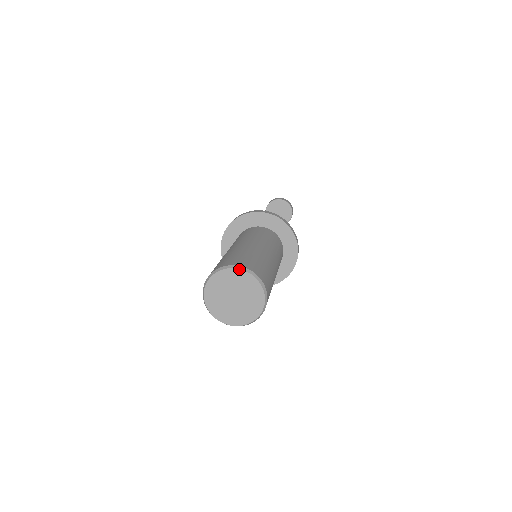
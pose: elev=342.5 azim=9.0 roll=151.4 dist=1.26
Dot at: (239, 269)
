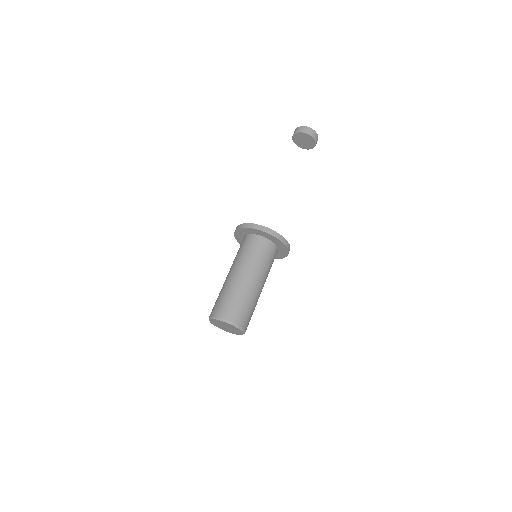
Dot at: (222, 321)
